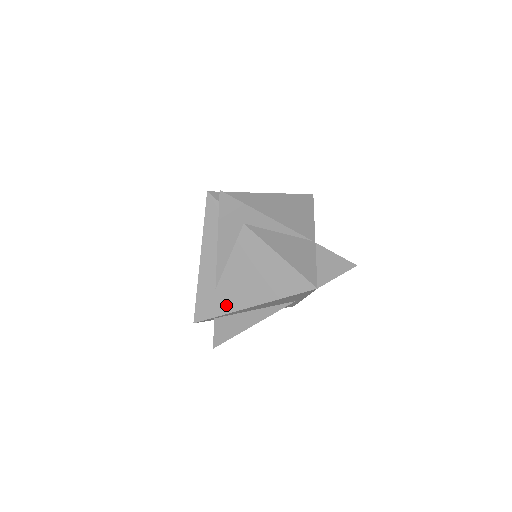
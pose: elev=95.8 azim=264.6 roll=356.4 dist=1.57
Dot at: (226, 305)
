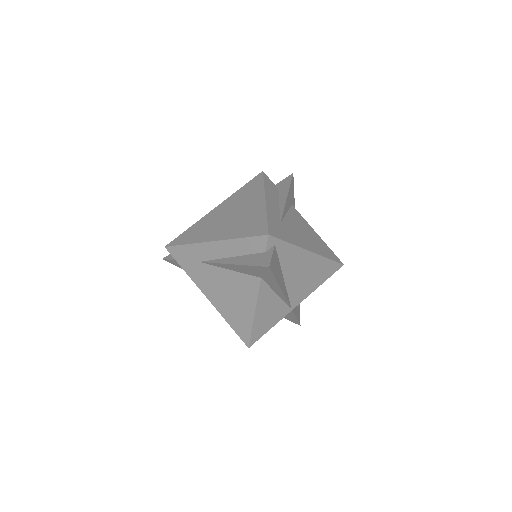
Dot at: (194, 274)
